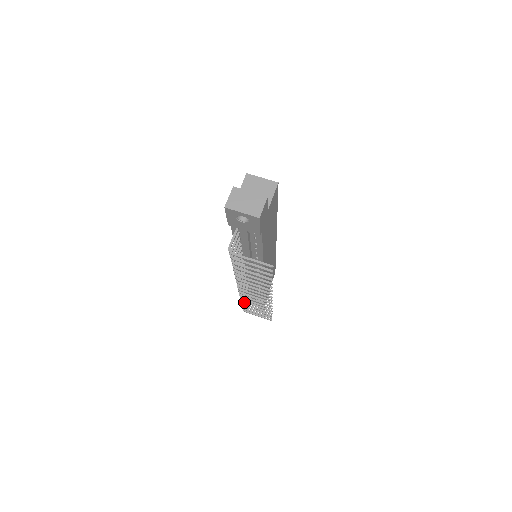
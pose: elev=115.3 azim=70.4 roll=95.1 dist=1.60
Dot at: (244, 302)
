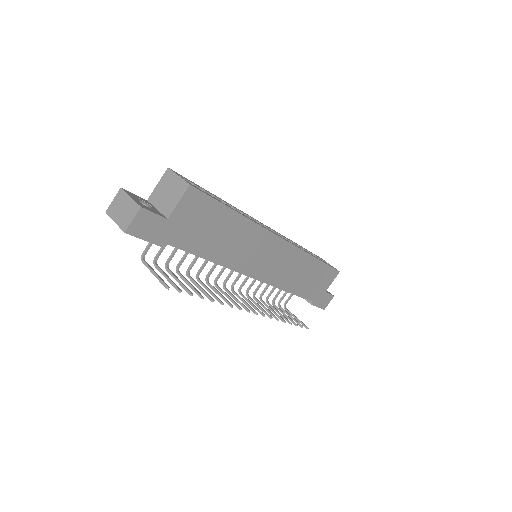
Dot at: (262, 302)
